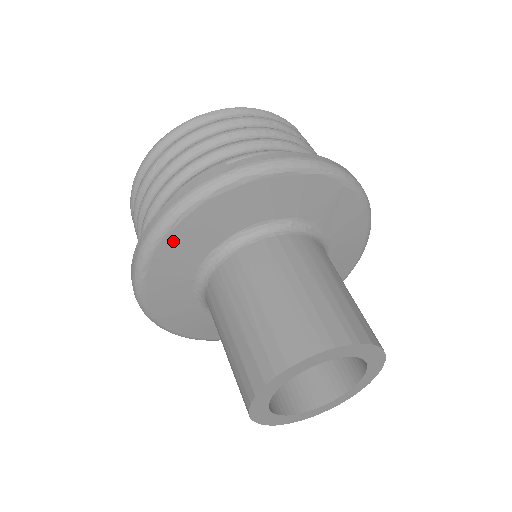
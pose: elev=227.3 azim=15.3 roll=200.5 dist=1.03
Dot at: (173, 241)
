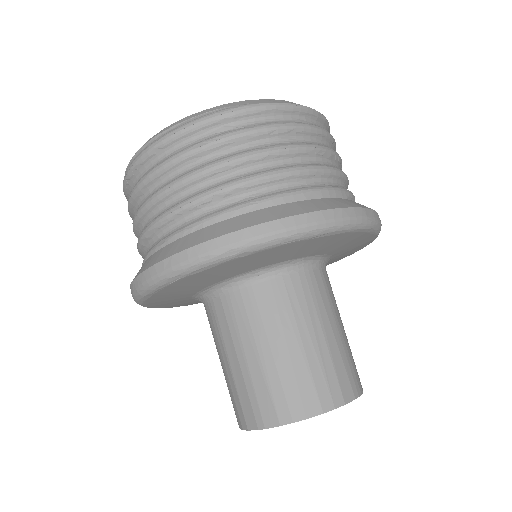
Dot at: (297, 245)
